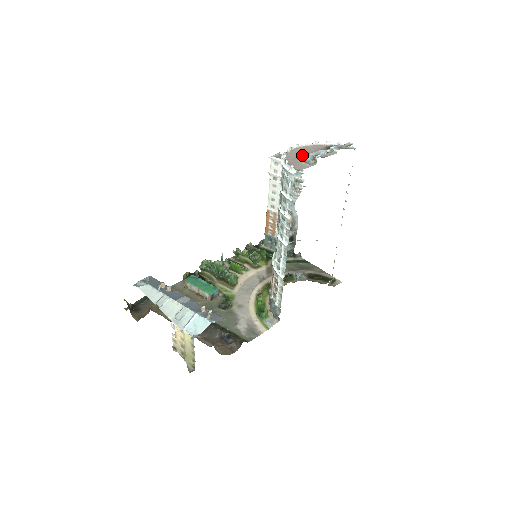
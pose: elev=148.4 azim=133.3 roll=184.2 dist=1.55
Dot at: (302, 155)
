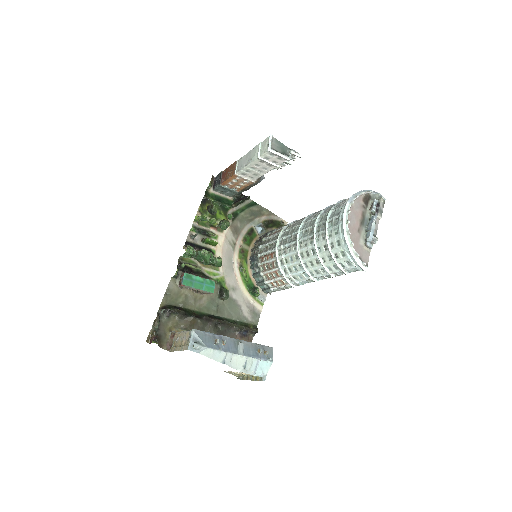
Dot at: (357, 229)
